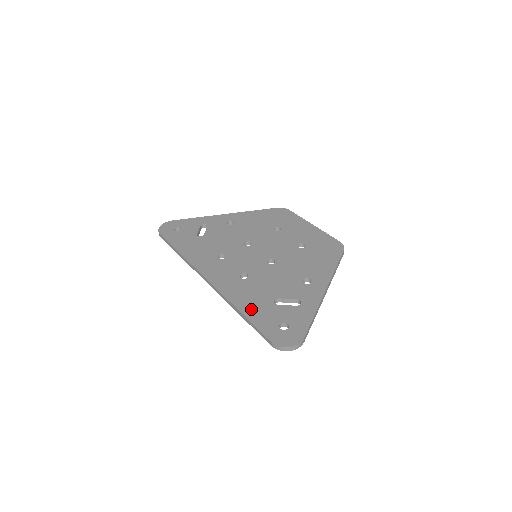
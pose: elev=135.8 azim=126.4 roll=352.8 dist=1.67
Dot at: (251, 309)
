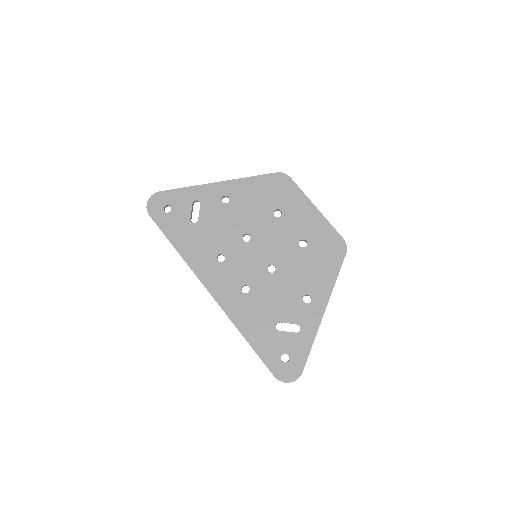
Dot at: (255, 336)
